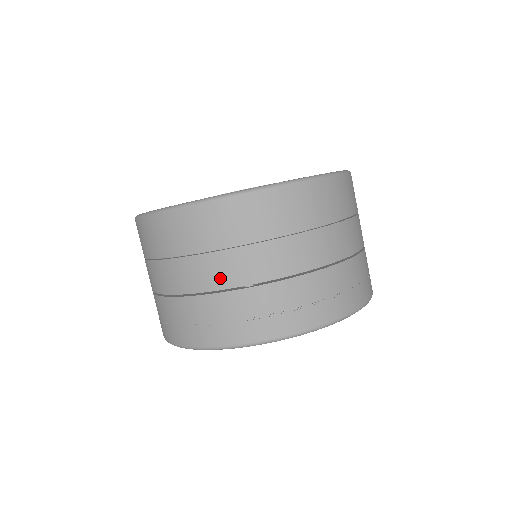
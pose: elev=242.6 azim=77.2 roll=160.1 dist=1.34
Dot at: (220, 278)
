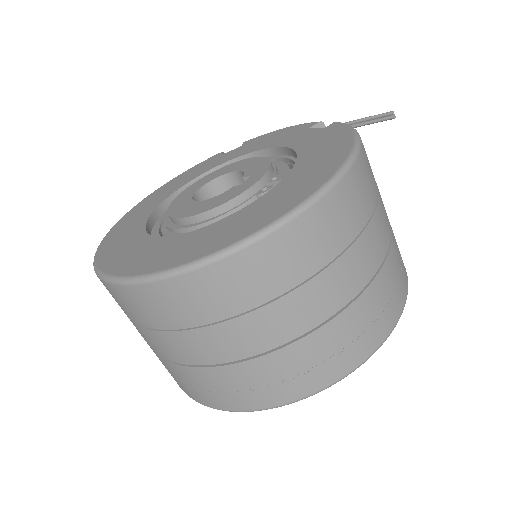
Dot at: (156, 348)
